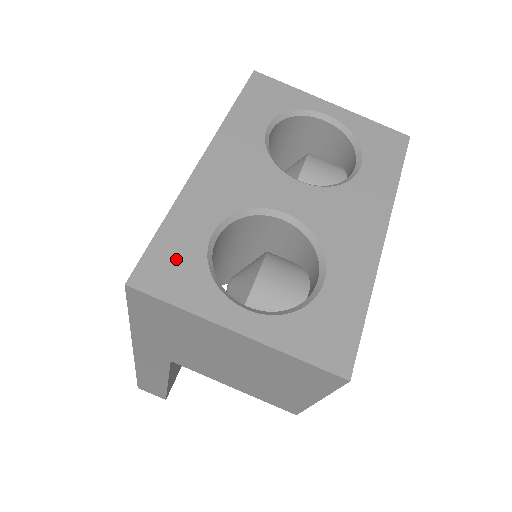
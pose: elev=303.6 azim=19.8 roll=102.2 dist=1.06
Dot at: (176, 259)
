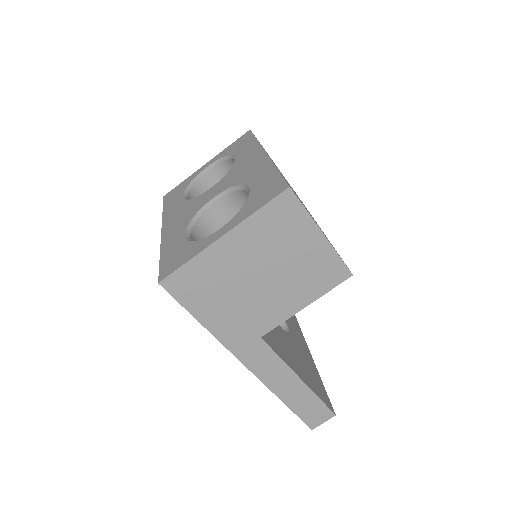
Dot at: (175, 256)
